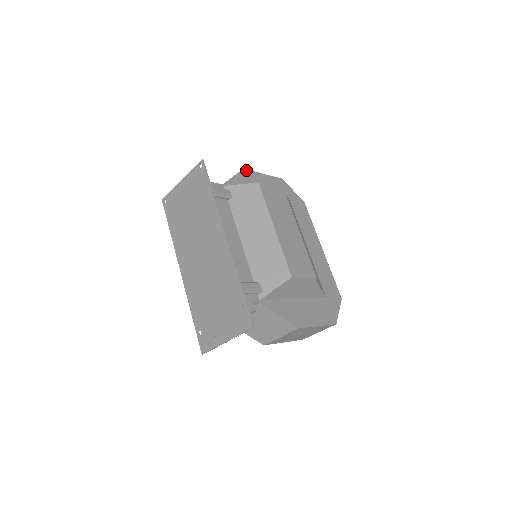
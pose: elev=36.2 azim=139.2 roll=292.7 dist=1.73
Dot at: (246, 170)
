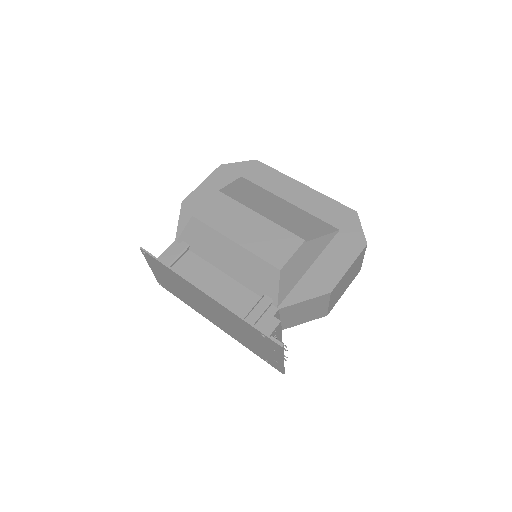
Dot at: (185, 200)
